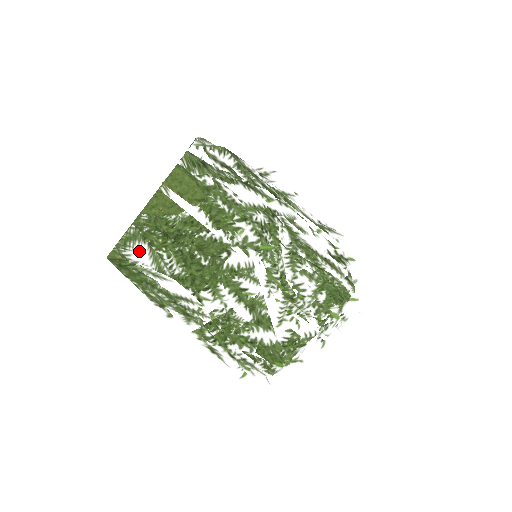
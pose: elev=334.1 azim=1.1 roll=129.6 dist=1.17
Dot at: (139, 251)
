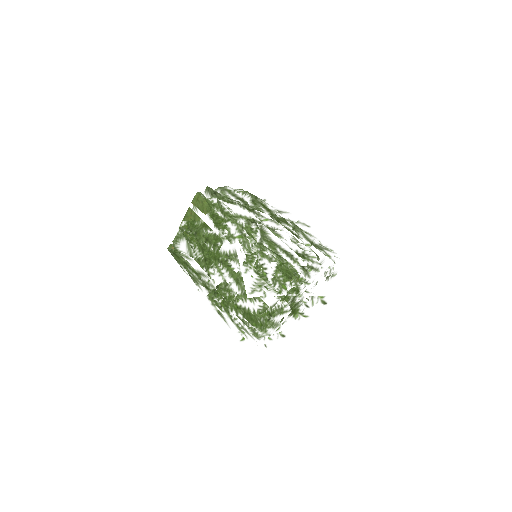
Dot at: (180, 243)
